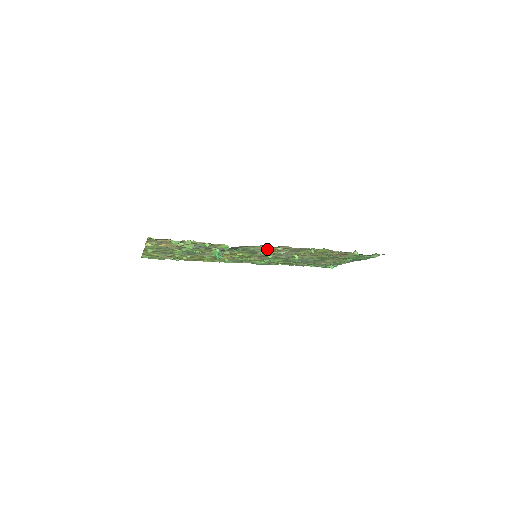
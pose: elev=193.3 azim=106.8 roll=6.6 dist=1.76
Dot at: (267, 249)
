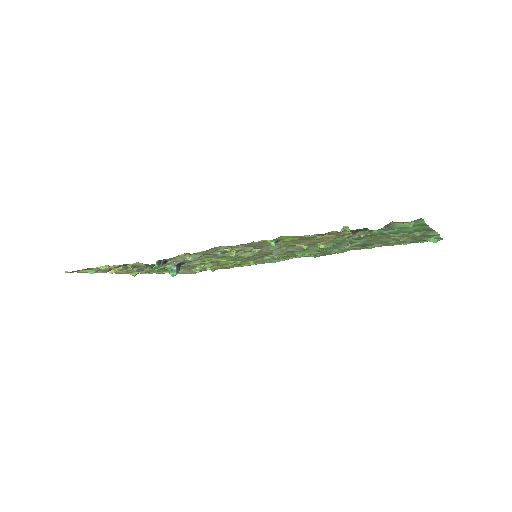
Dot at: (216, 253)
